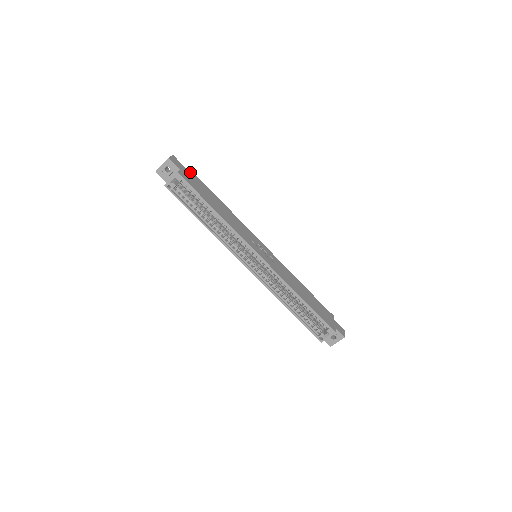
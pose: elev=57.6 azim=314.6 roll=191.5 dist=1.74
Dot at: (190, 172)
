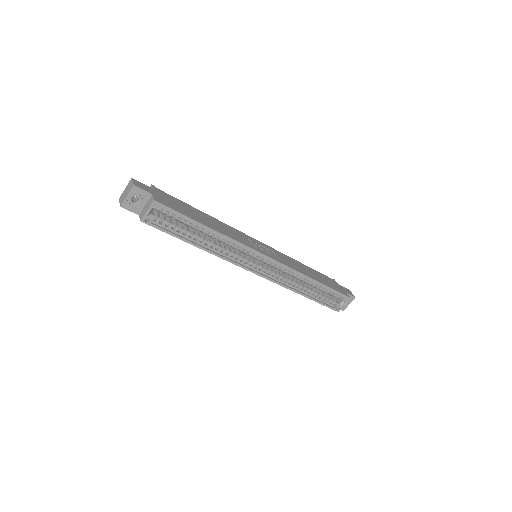
Dot at: (158, 191)
